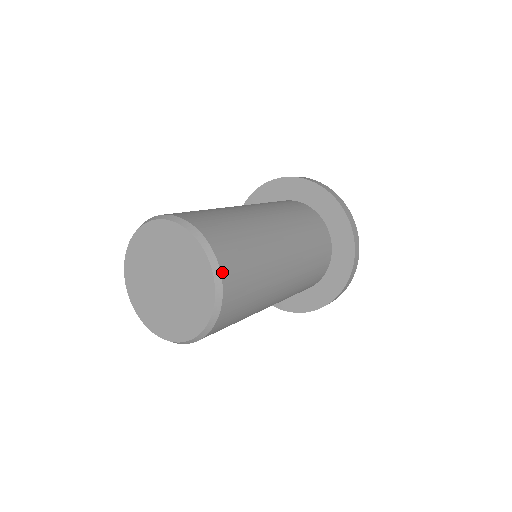
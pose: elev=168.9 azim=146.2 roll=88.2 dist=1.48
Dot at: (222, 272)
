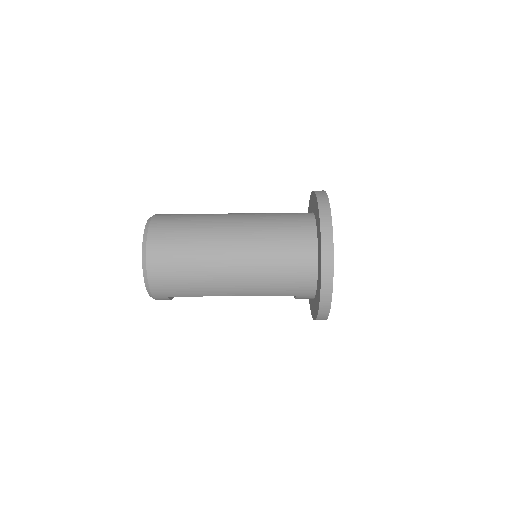
Dot at: occluded
